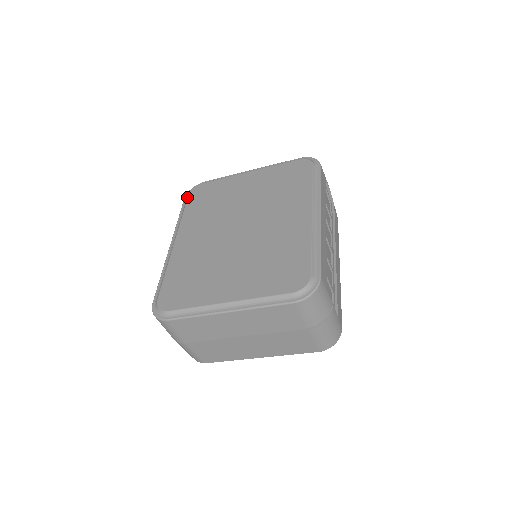
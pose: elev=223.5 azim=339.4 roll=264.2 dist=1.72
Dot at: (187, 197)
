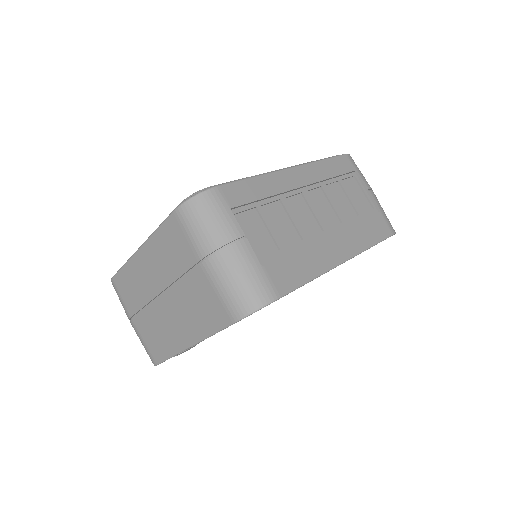
Dot at: occluded
